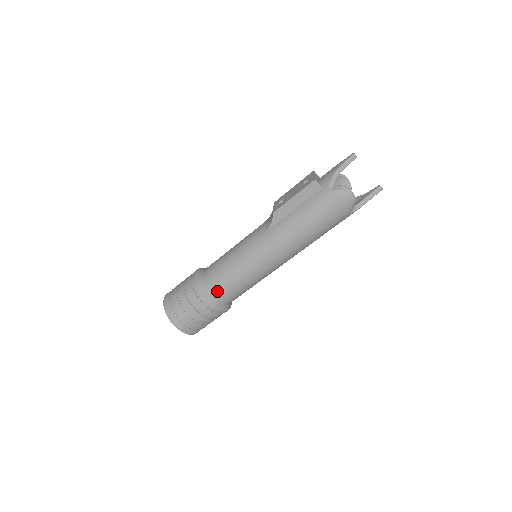
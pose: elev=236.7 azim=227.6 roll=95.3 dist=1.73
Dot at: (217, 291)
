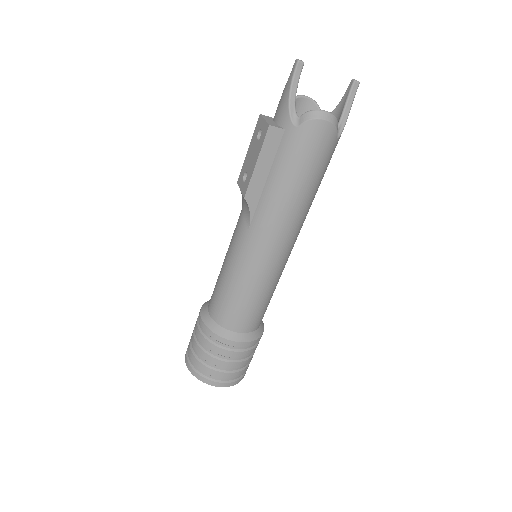
Dot at: (238, 323)
